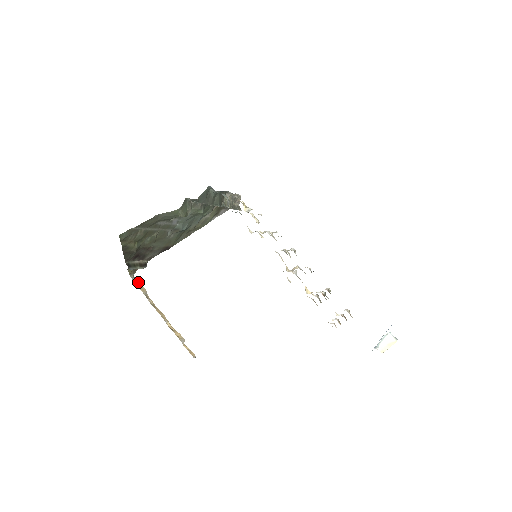
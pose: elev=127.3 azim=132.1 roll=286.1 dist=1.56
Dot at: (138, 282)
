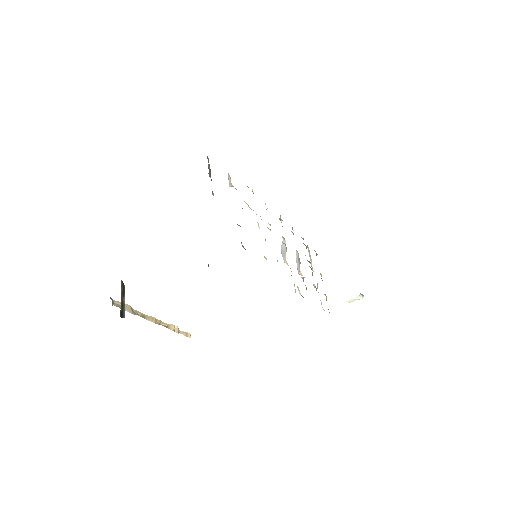
Dot at: (118, 302)
